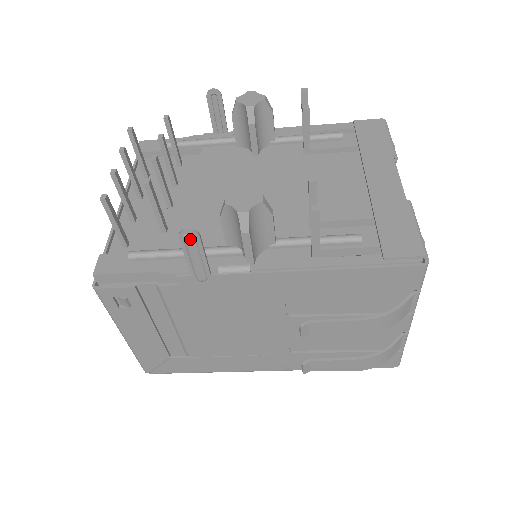
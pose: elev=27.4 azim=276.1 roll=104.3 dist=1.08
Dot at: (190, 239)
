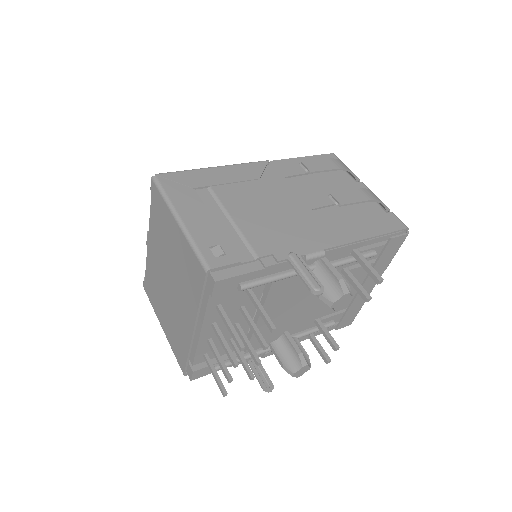
Dot at: (268, 387)
